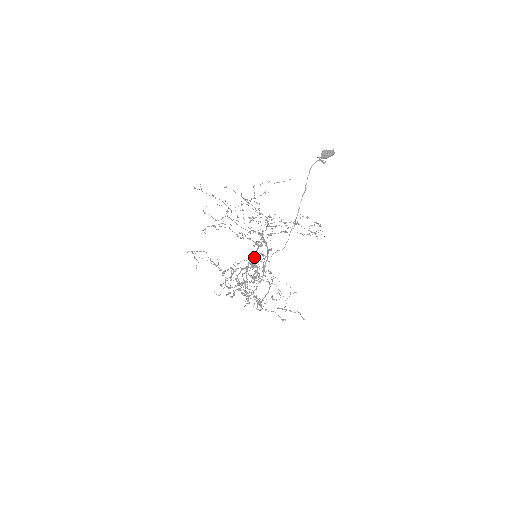
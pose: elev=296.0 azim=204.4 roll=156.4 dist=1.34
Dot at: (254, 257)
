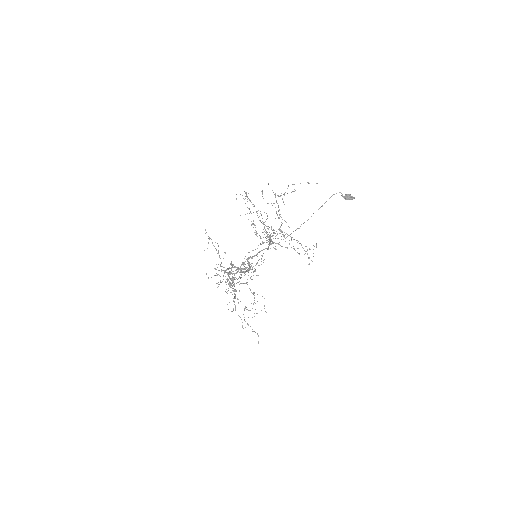
Dot at: (254, 256)
